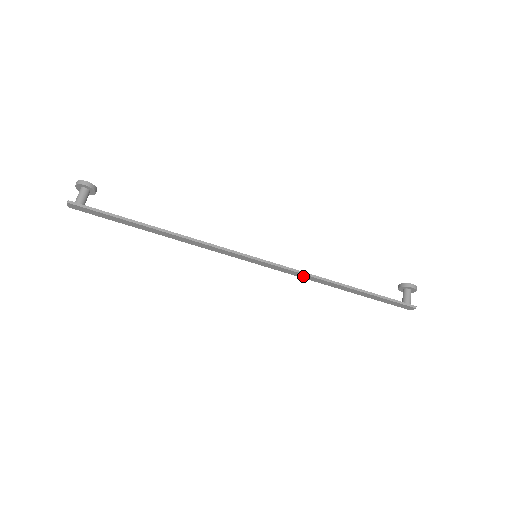
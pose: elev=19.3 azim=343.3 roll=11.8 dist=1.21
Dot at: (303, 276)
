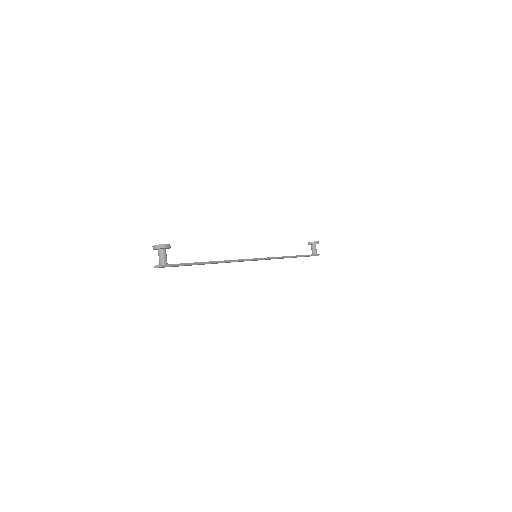
Dot at: occluded
